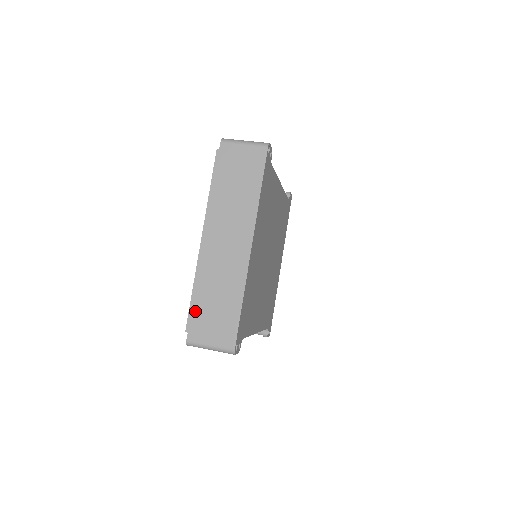
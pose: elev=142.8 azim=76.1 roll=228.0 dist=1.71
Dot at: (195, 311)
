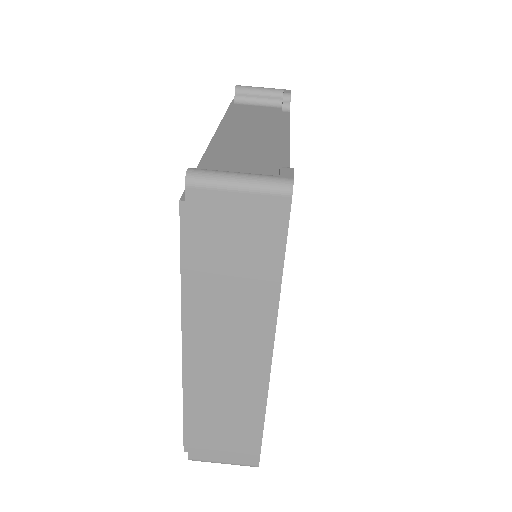
Dot at: (193, 432)
